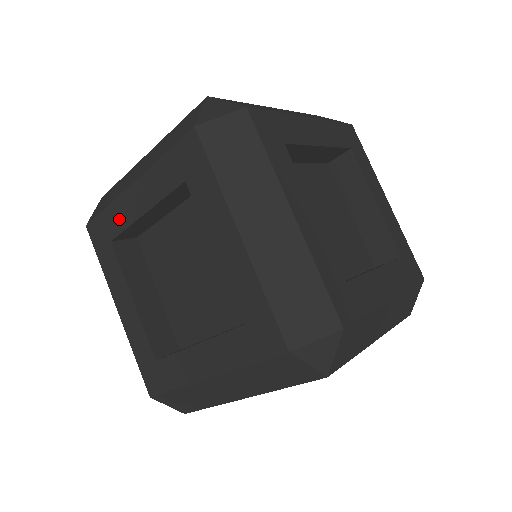
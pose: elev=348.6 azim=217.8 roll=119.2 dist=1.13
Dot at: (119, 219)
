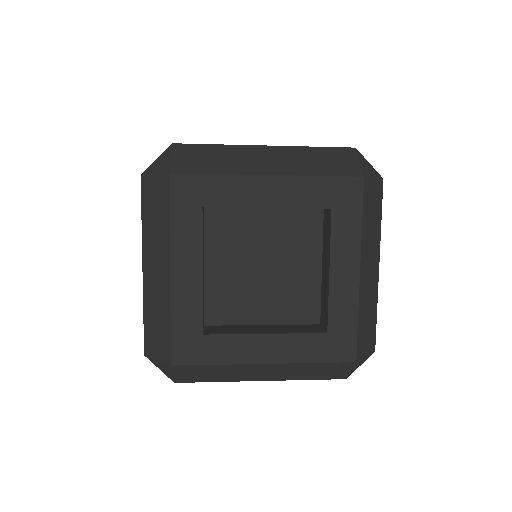
Dot at: occluded
